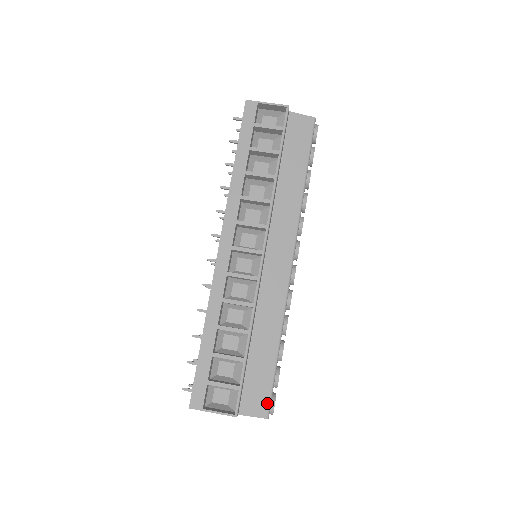
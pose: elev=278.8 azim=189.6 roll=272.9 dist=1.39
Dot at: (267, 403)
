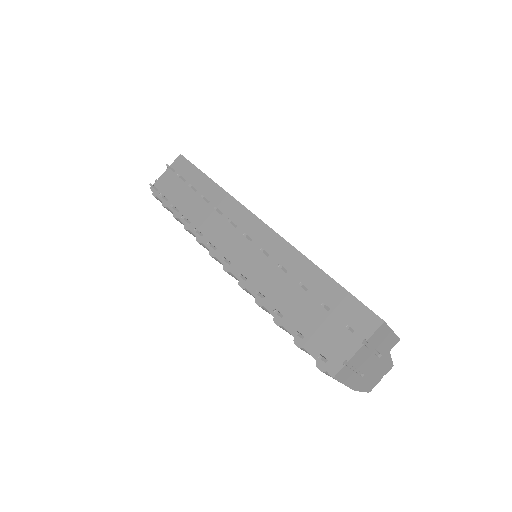
Dot at: occluded
